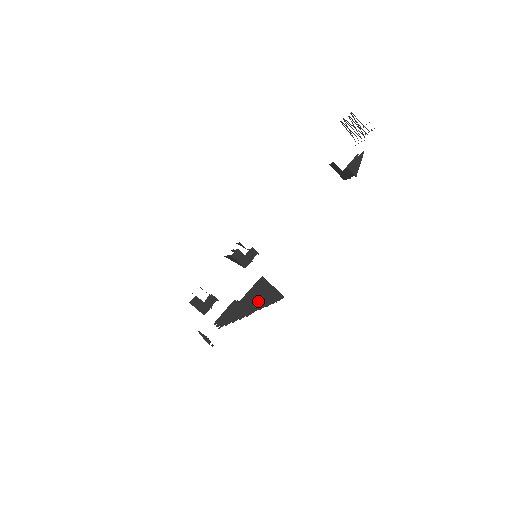
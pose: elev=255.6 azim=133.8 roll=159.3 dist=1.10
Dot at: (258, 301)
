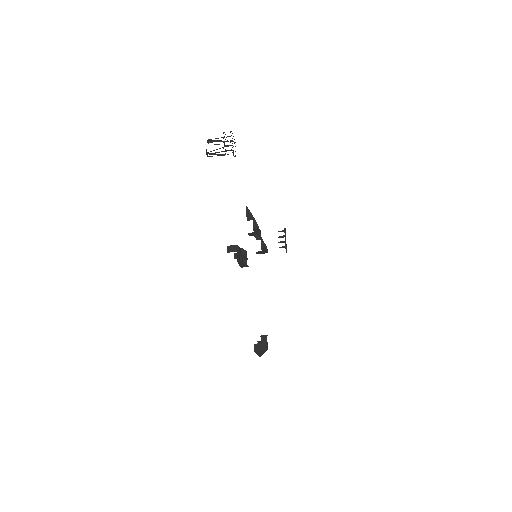
Dot at: (261, 352)
